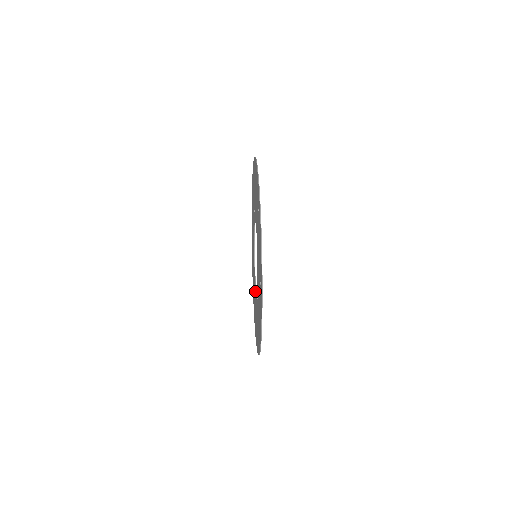
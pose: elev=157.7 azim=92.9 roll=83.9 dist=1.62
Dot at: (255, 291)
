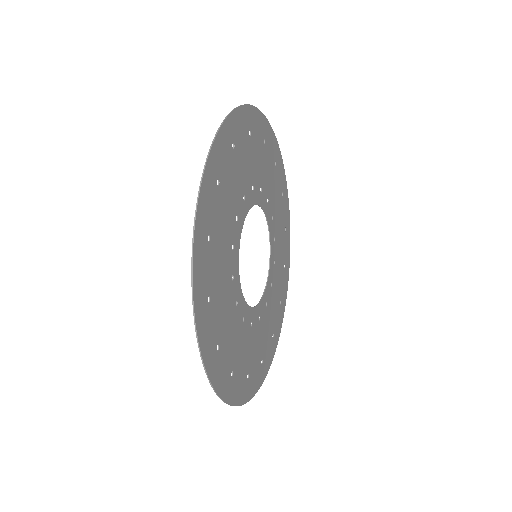
Dot at: (240, 307)
